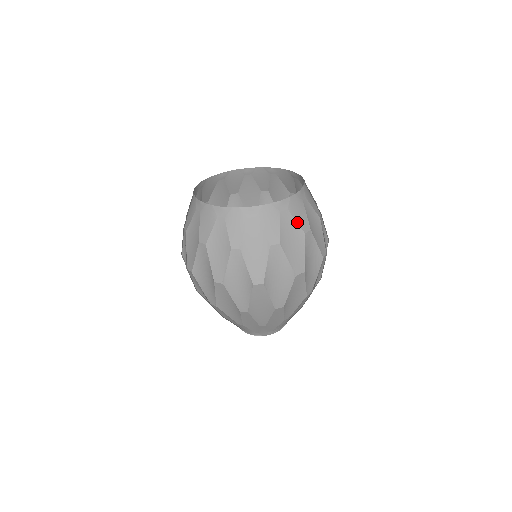
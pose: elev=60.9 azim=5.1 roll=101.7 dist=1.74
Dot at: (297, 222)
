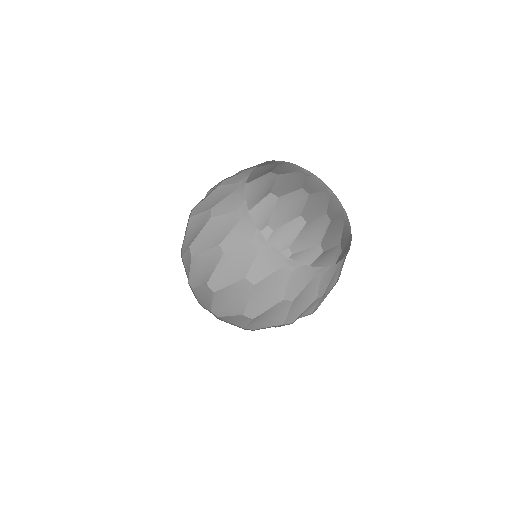
Dot at: (344, 247)
